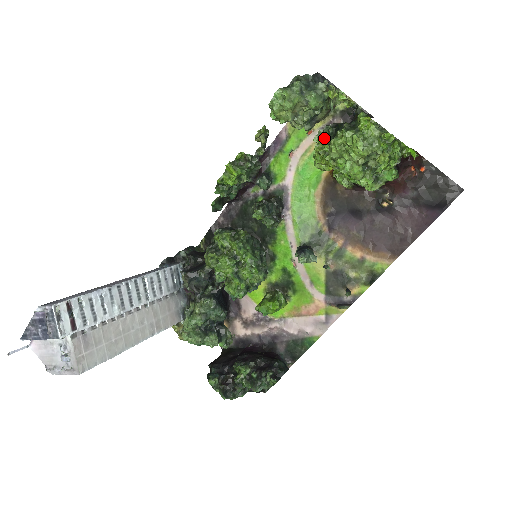
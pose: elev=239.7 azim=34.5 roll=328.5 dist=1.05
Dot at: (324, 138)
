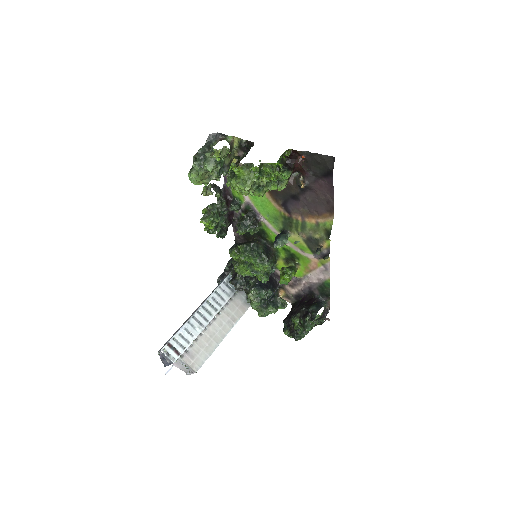
Dot at: (230, 183)
